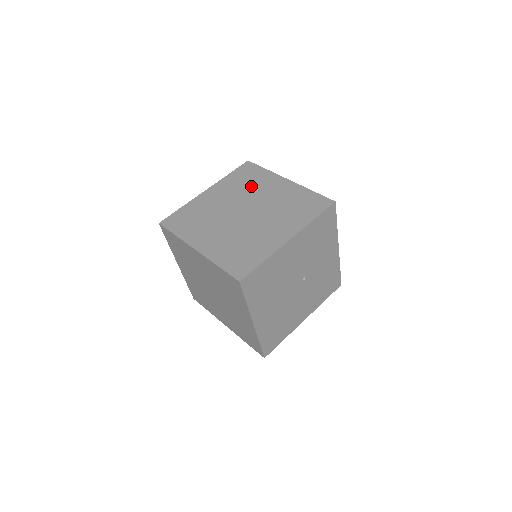
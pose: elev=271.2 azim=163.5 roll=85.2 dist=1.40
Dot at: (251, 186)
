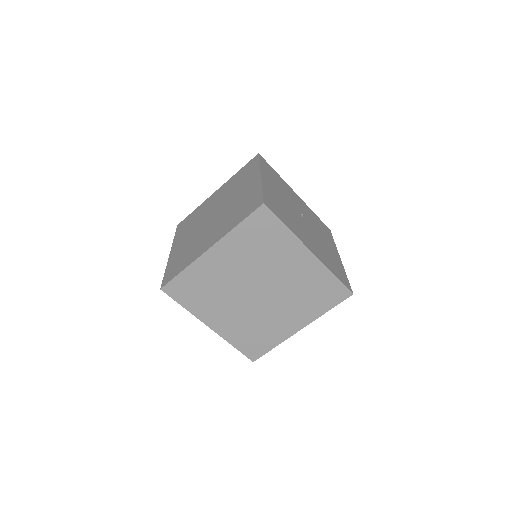
Dot at: (198, 217)
